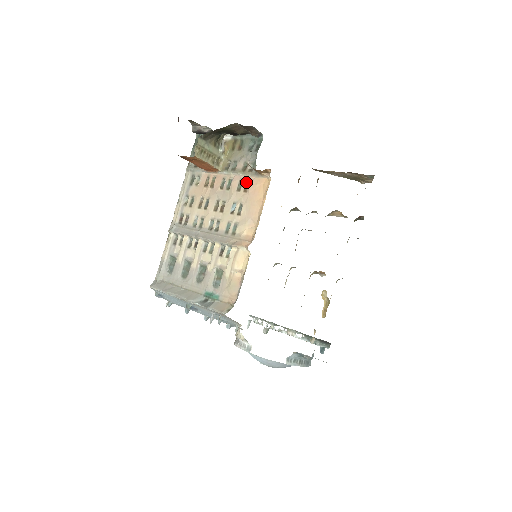
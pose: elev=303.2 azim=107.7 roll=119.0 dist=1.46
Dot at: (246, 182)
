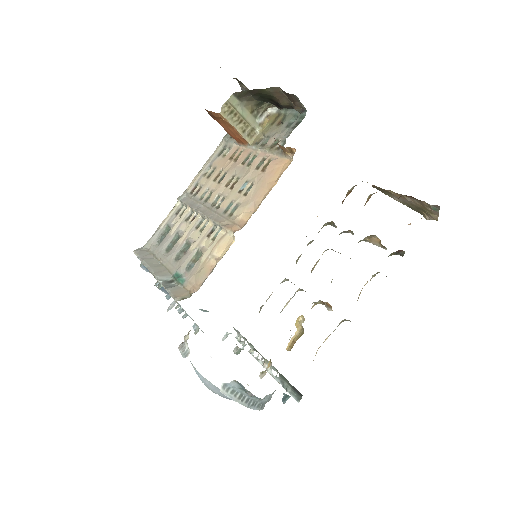
Dot at: (268, 160)
